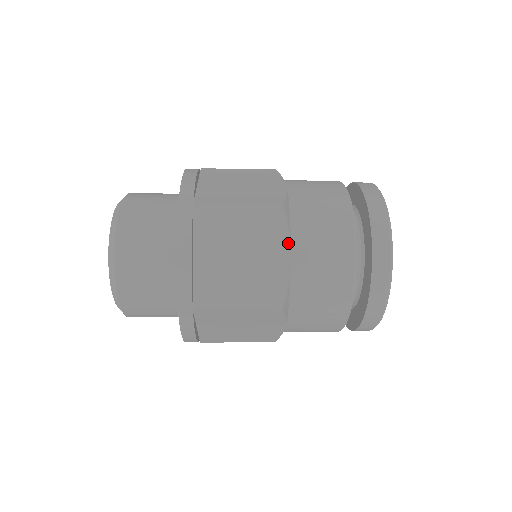
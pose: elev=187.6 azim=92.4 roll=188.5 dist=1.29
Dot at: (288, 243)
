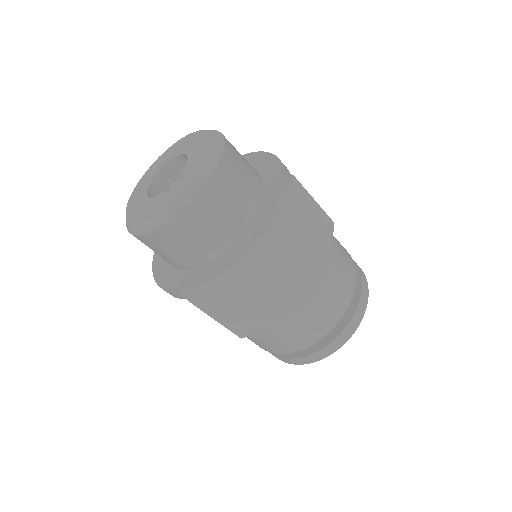
Dot at: (330, 250)
